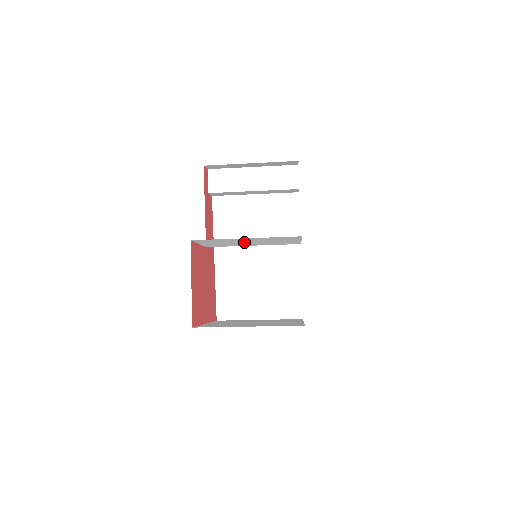
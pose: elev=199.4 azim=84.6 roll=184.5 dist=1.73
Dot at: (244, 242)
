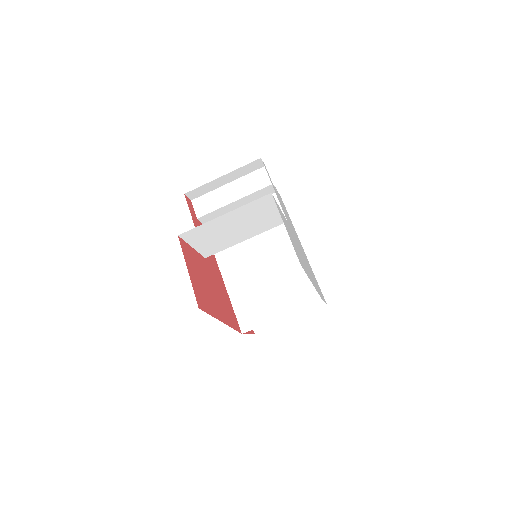
Dot at: (231, 230)
